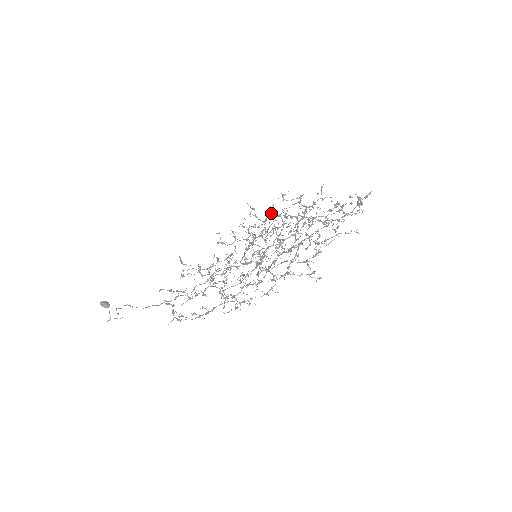
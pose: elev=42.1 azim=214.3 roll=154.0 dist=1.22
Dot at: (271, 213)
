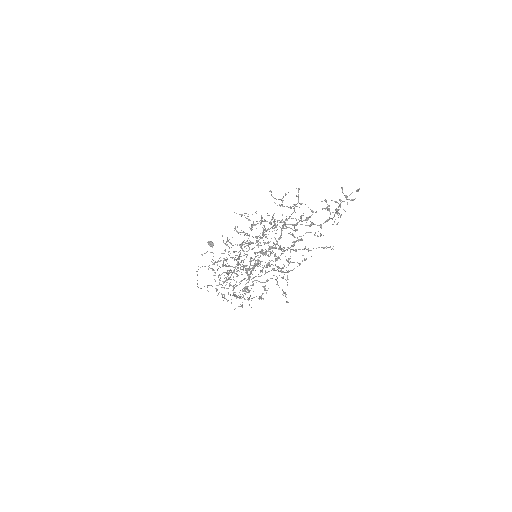
Dot at: (253, 222)
